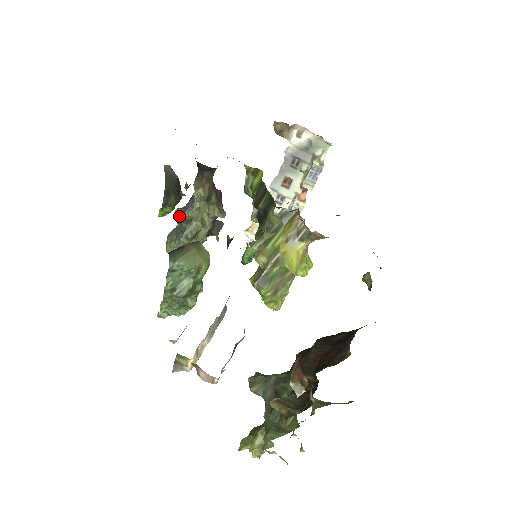
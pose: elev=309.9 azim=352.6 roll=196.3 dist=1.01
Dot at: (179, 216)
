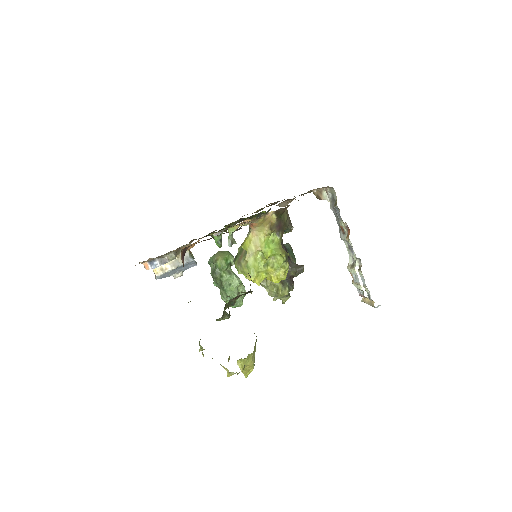
Dot at: occluded
